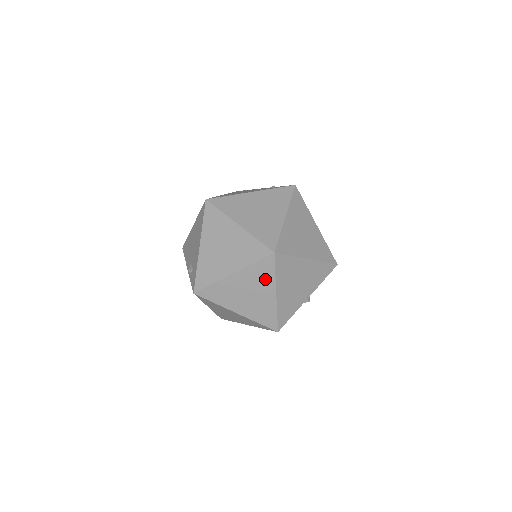
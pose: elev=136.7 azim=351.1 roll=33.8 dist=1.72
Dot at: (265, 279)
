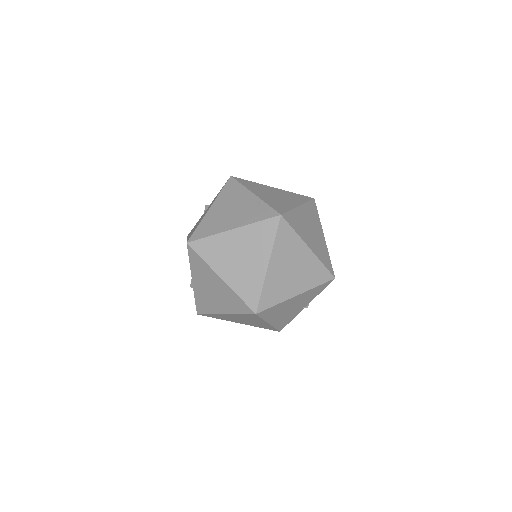
Dot at: (255, 319)
